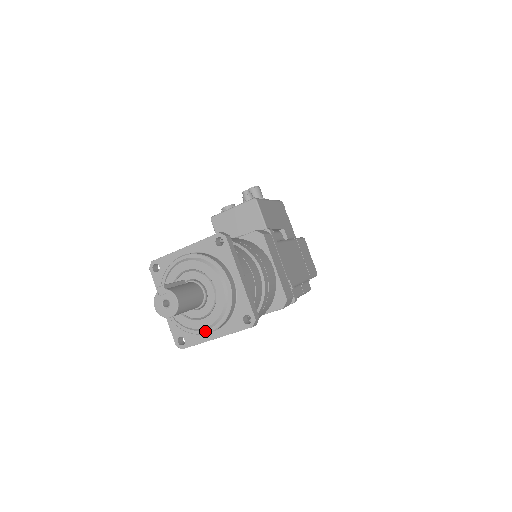
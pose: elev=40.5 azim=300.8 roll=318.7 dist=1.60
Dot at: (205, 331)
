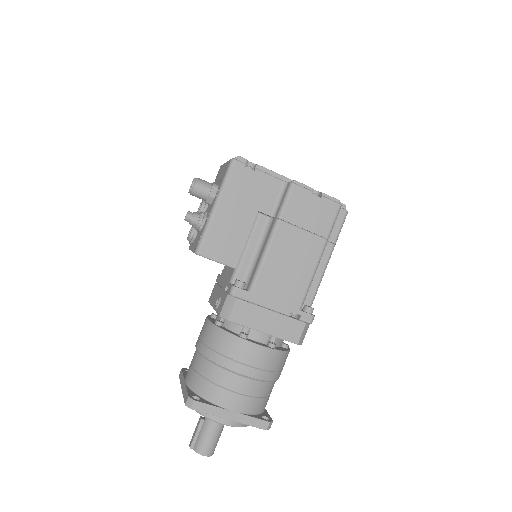
Dot at: occluded
